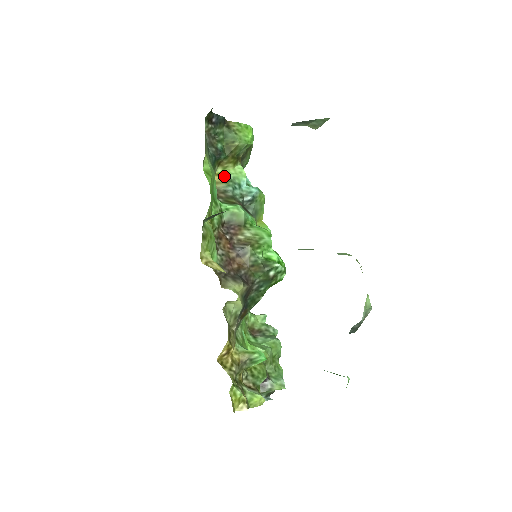
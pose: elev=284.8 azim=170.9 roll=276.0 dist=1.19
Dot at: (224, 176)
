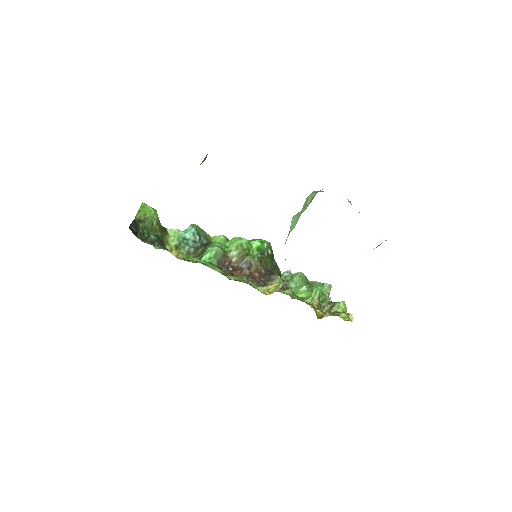
Dot at: (174, 247)
